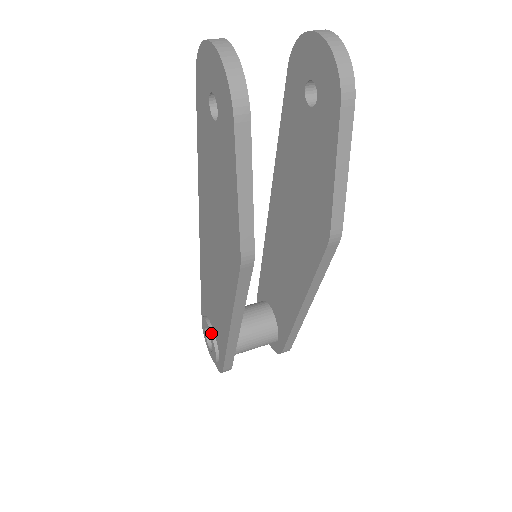
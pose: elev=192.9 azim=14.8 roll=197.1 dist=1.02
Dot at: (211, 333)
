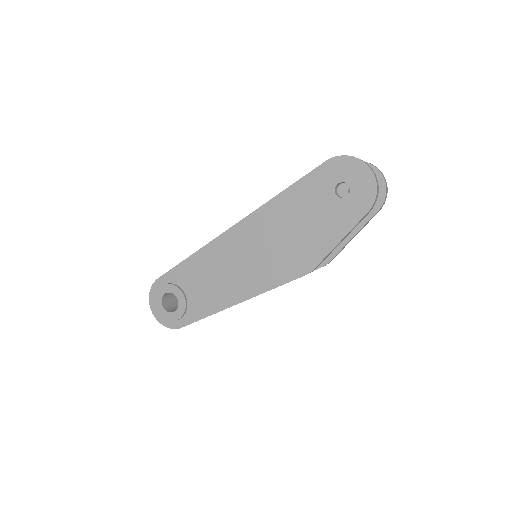
Dot at: (185, 299)
